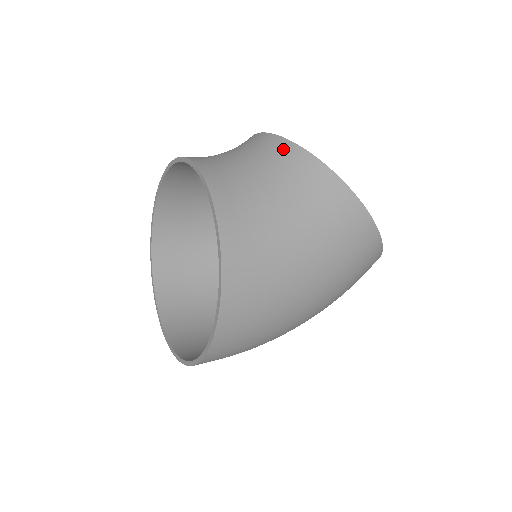
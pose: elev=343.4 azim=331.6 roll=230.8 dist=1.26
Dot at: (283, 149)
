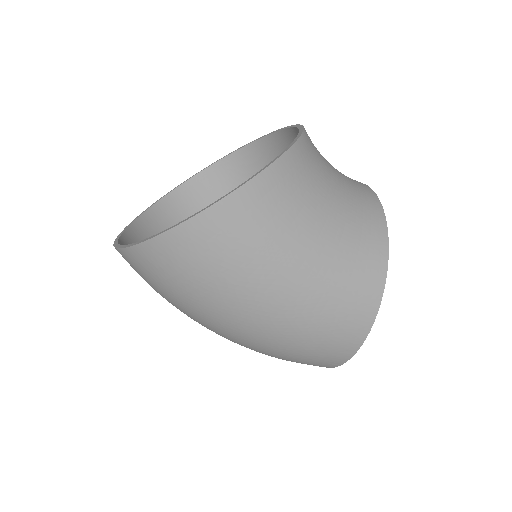
Dot at: (368, 194)
